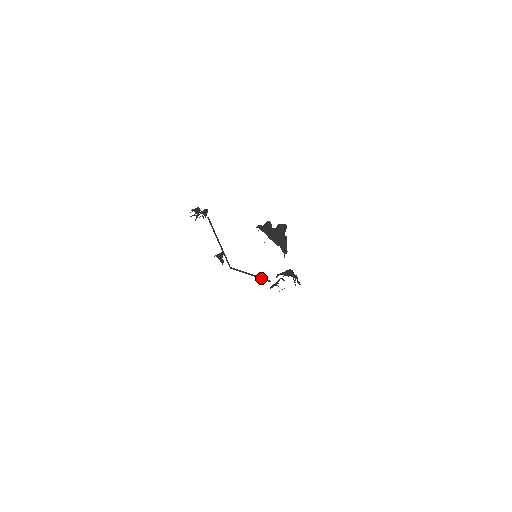
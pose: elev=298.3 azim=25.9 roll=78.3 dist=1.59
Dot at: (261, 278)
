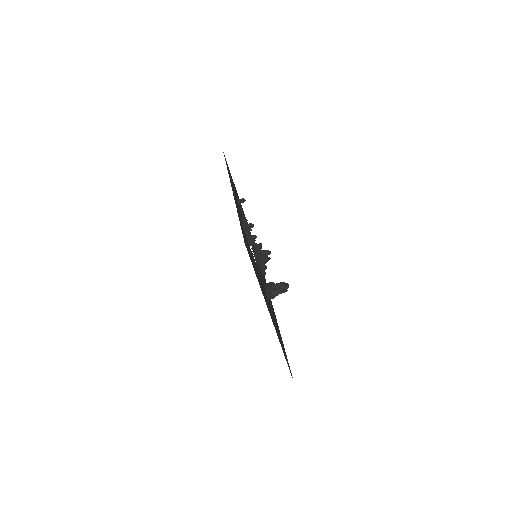
Dot at: occluded
